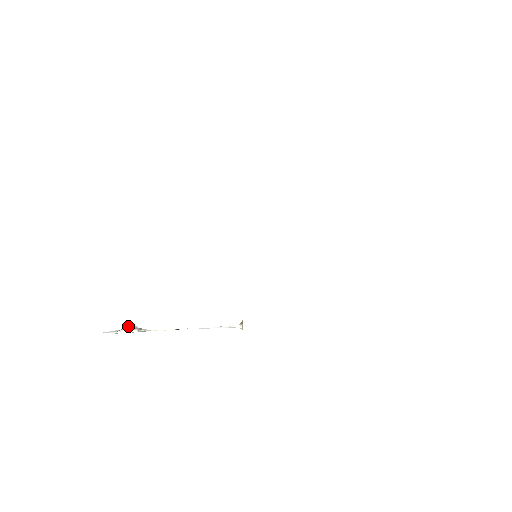
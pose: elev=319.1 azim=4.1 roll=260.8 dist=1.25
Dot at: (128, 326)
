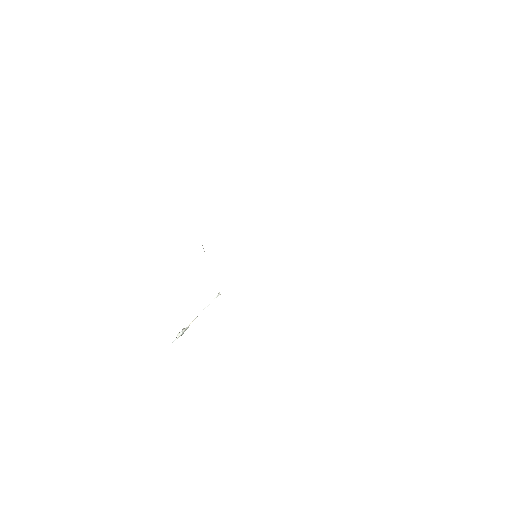
Dot at: (181, 331)
